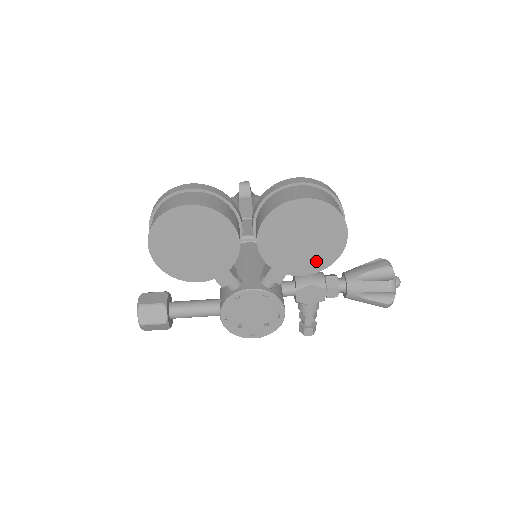
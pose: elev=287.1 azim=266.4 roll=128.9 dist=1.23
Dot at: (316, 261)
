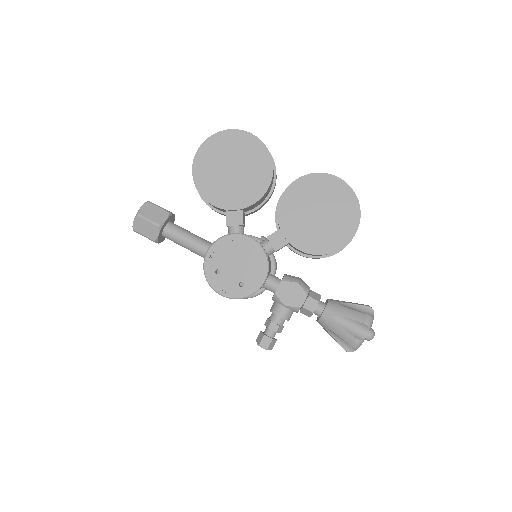
Dot at: (319, 242)
